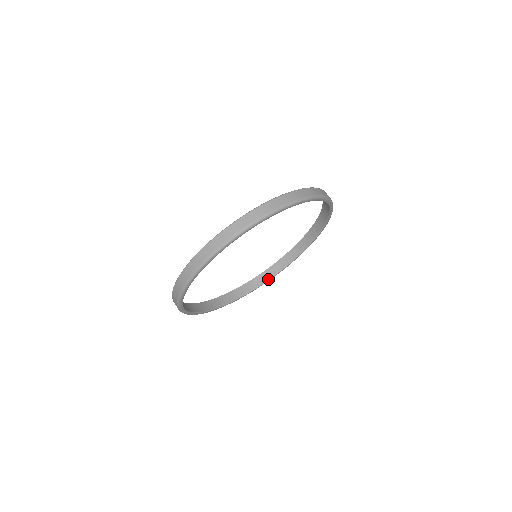
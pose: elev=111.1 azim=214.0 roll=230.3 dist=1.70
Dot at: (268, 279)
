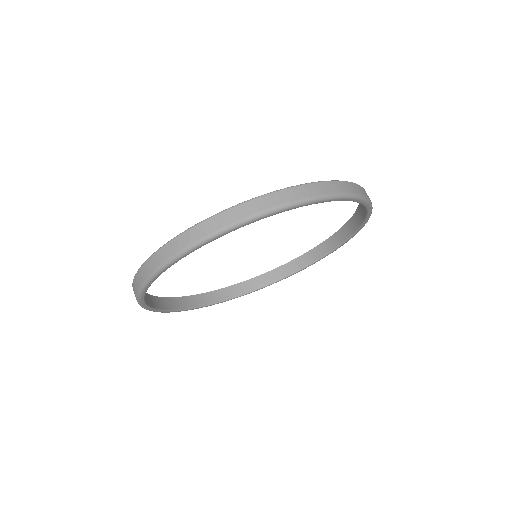
Dot at: (319, 258)
